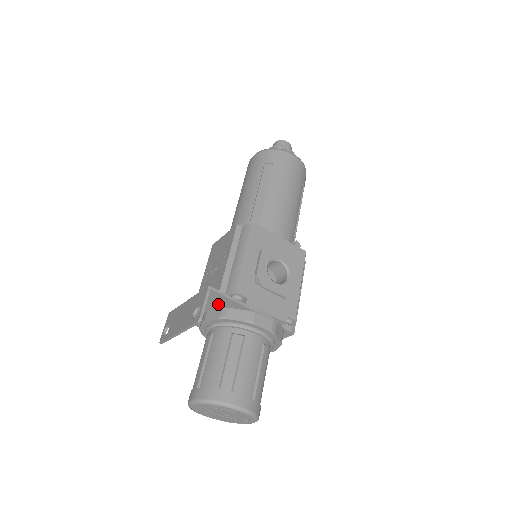
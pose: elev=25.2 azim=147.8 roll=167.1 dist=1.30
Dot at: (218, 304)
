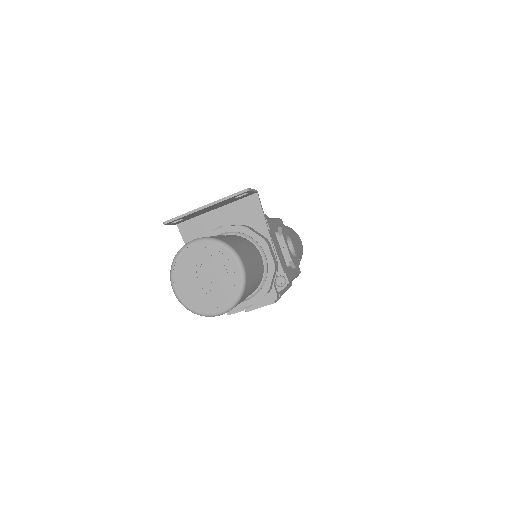
Dot at: (244, 218)
